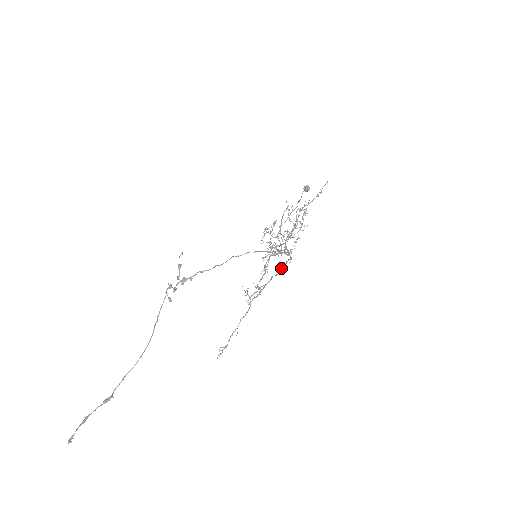
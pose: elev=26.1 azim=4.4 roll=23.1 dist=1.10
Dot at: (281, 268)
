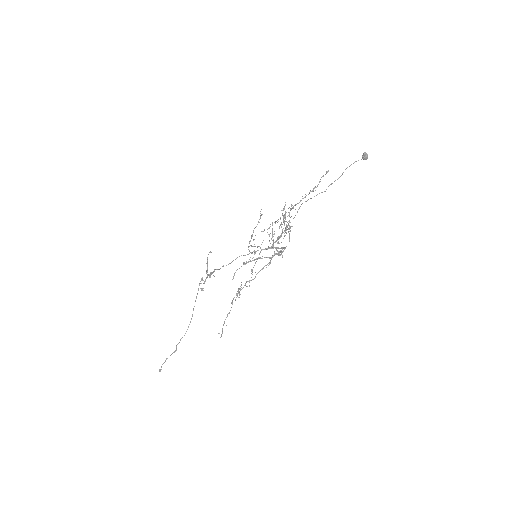
Dot at: (256, 274)
